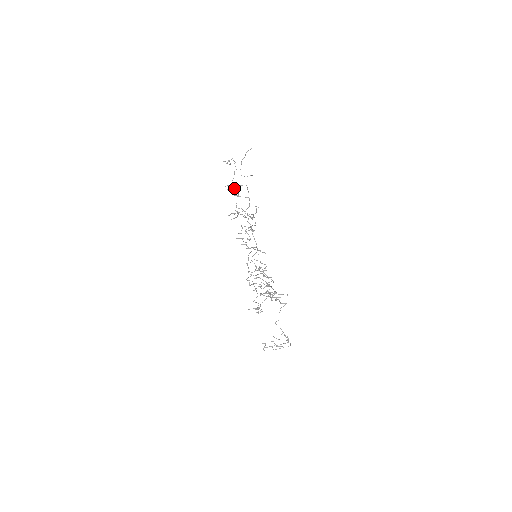
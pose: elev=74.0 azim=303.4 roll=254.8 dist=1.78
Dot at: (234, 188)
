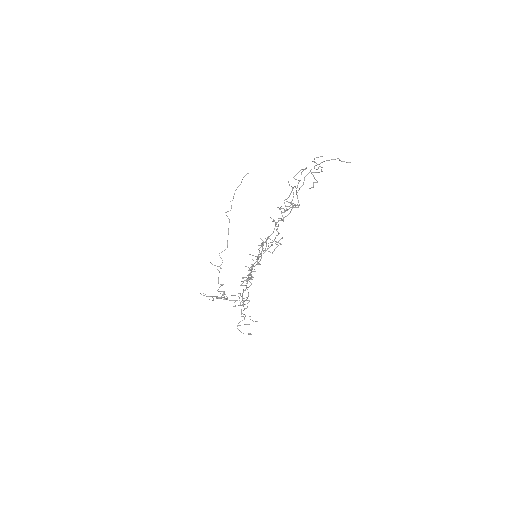
Dot at: (294, 204)
